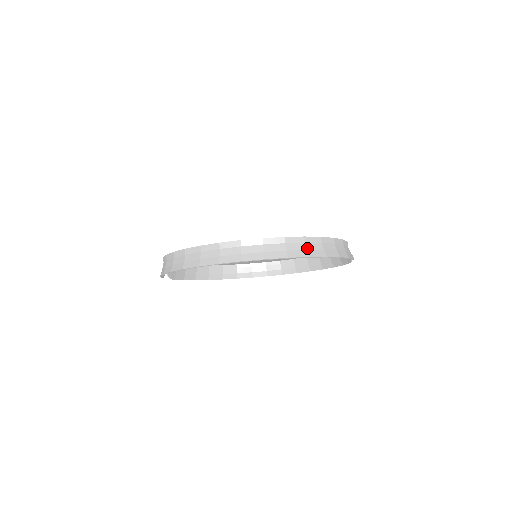
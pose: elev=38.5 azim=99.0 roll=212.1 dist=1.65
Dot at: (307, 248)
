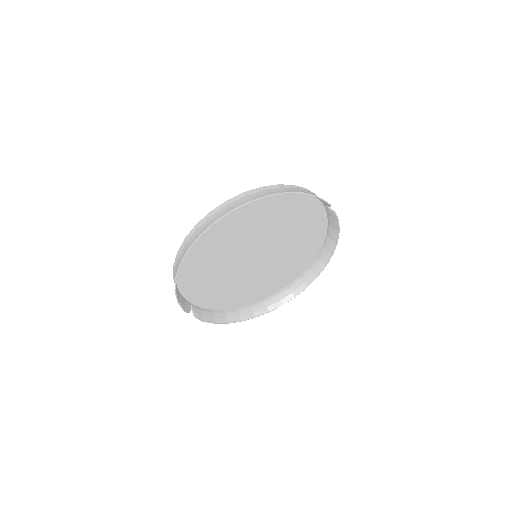
Dot at: (267, 192)
